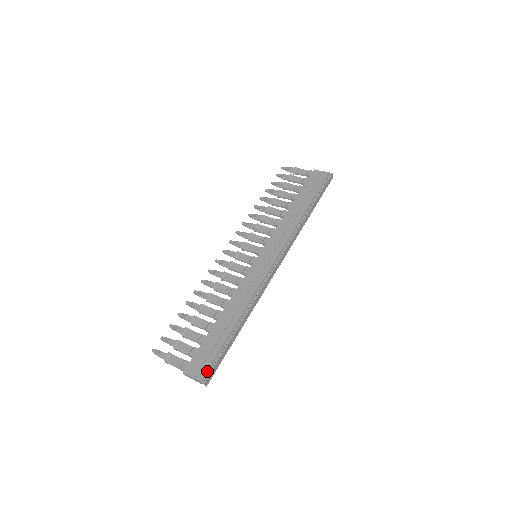
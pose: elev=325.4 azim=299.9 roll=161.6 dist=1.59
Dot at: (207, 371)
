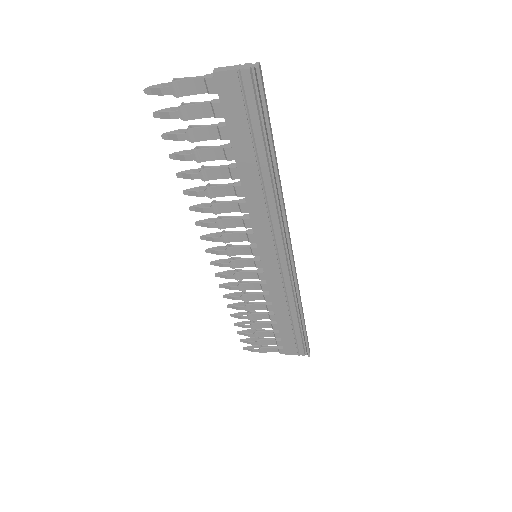
Dot at: (255, 84)
